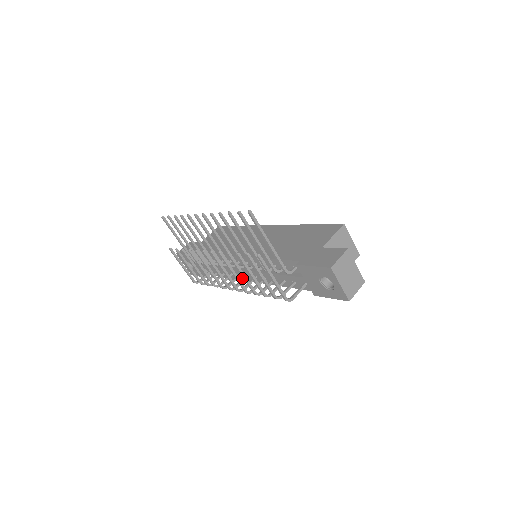
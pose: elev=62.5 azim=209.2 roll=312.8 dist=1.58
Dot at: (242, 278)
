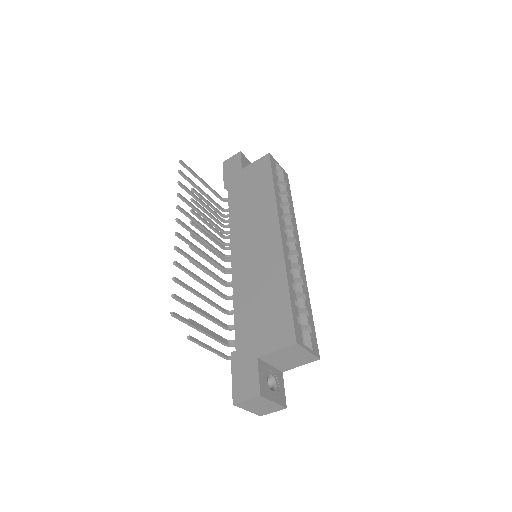
Dot at: occluded
